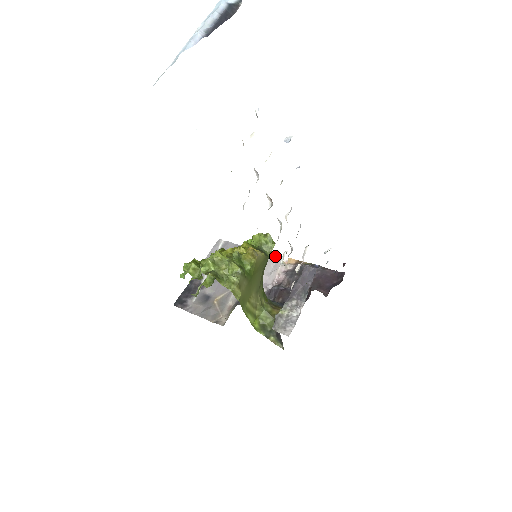
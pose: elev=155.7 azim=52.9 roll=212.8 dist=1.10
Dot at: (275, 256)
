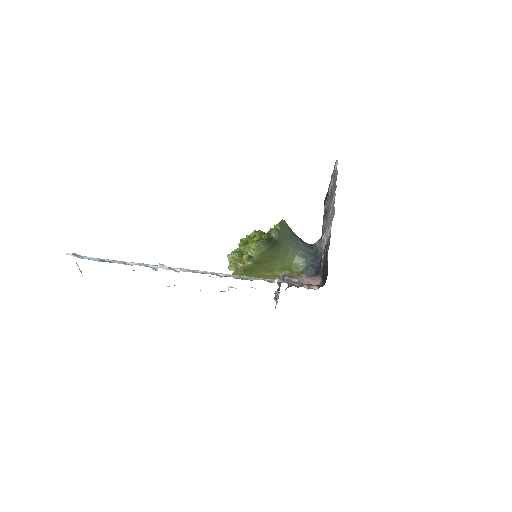
Dot at: (334, 214)
